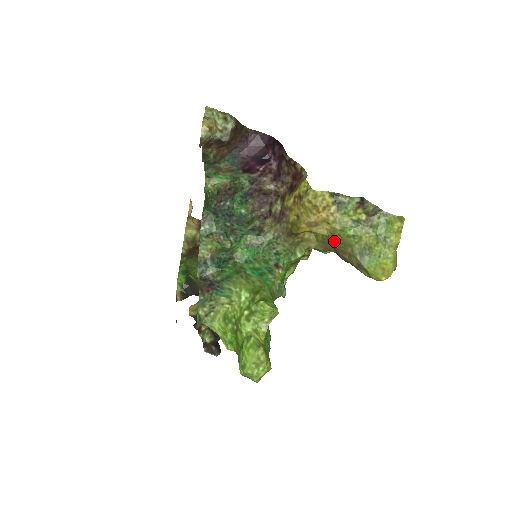
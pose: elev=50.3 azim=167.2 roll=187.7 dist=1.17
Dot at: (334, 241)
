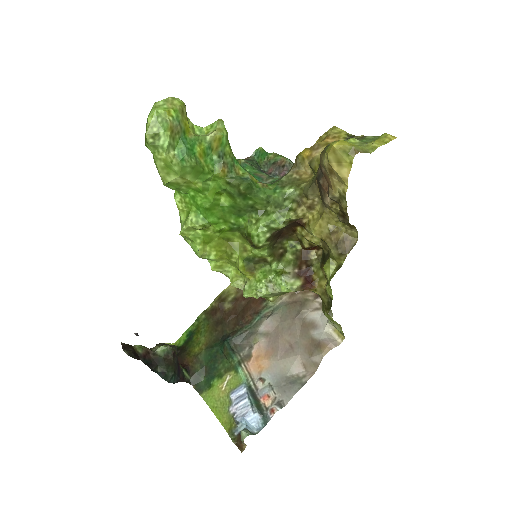
Dot at: occluded
